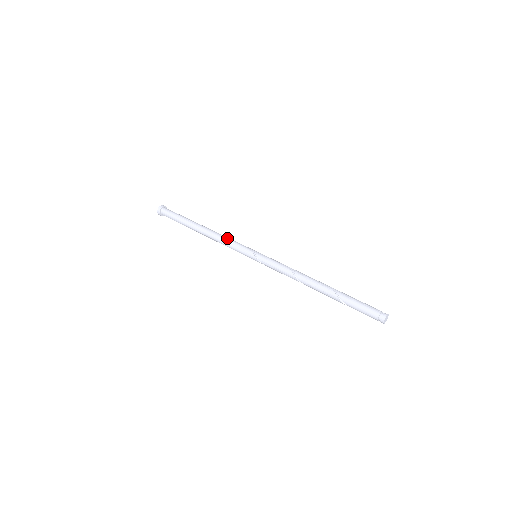
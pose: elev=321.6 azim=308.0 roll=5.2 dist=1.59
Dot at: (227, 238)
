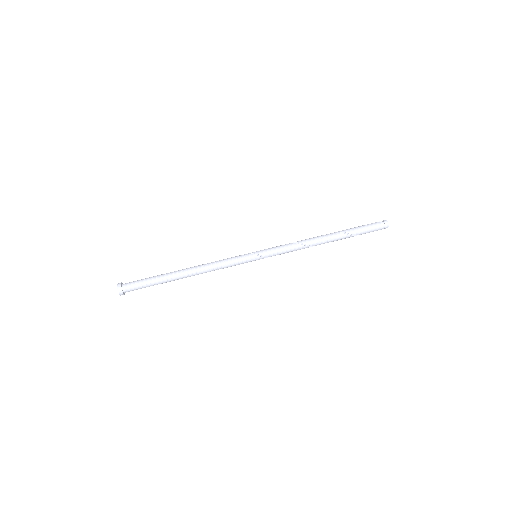
Dot at: (218, 261)
